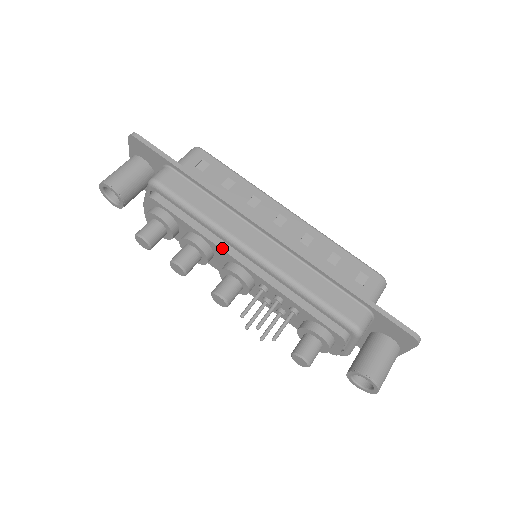
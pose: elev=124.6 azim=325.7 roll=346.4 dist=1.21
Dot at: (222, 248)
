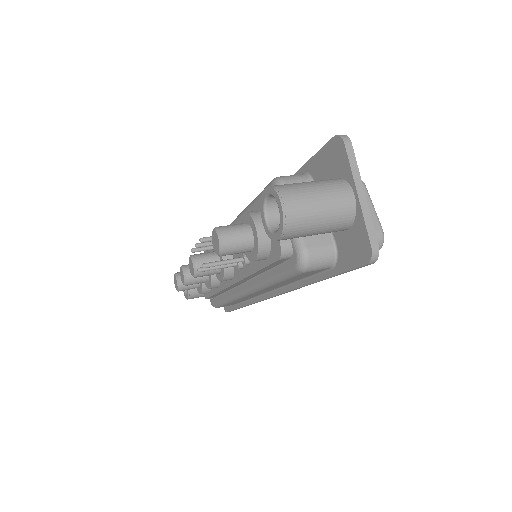
Dot at: occluded
